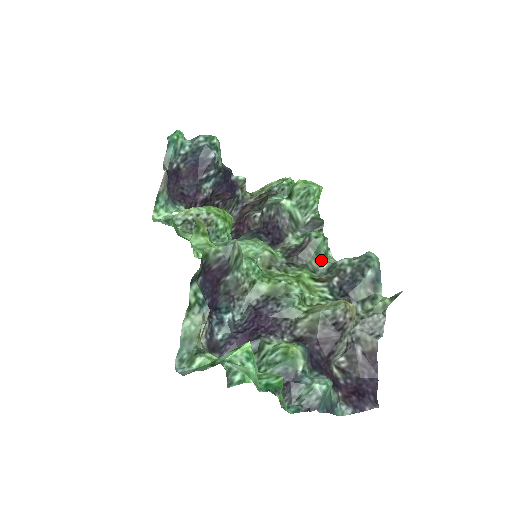
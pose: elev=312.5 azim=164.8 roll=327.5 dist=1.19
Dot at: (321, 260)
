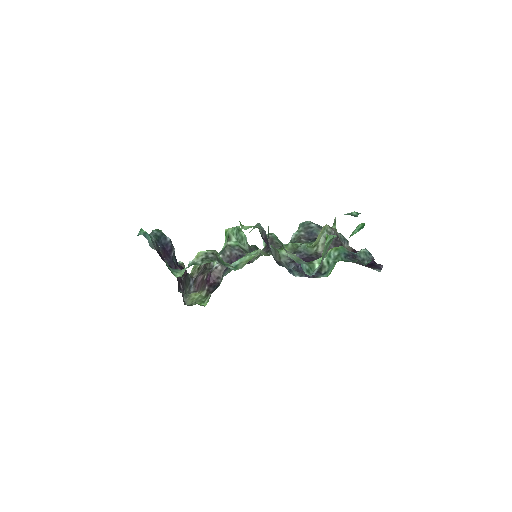
Dot at: (283, 245)
